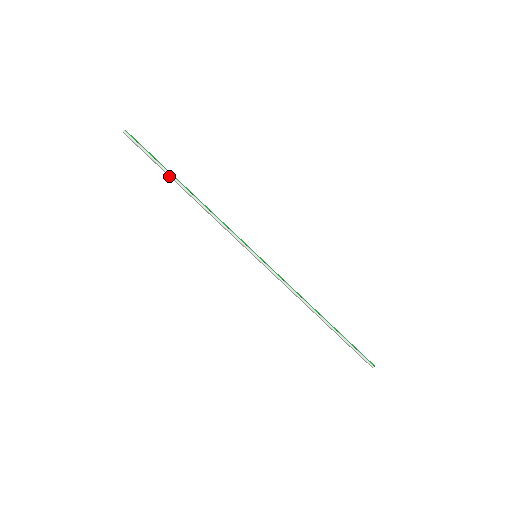
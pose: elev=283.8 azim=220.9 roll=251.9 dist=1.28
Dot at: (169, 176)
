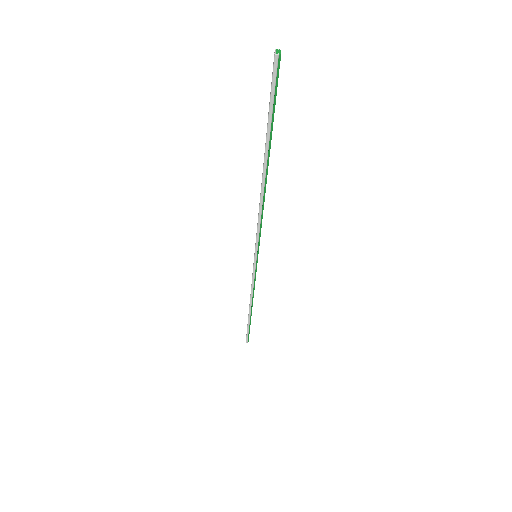
Dot at: (265, 145)
